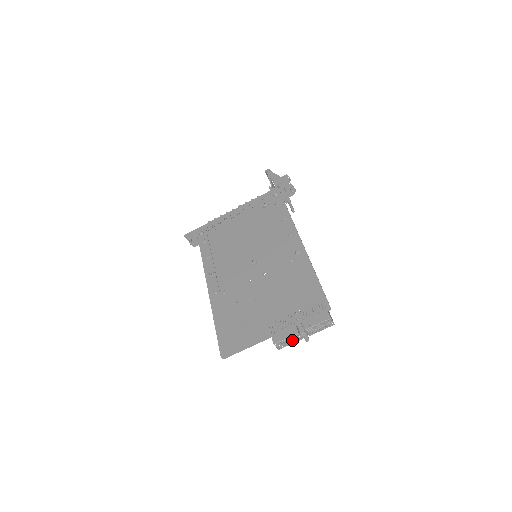
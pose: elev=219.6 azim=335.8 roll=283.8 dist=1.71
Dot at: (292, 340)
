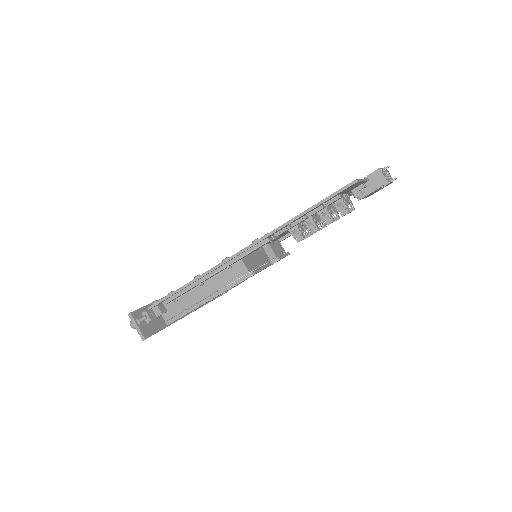
Dot at: (386, 176)
